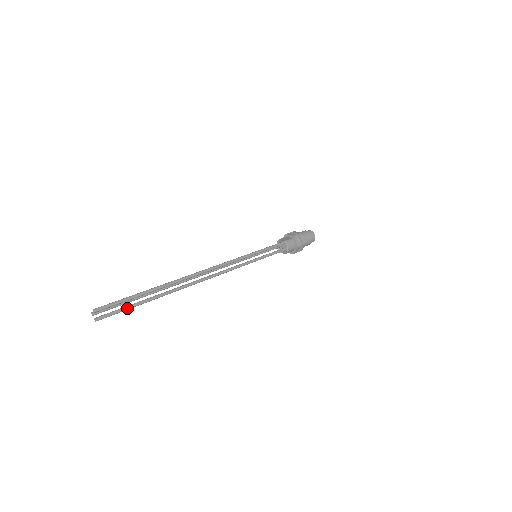
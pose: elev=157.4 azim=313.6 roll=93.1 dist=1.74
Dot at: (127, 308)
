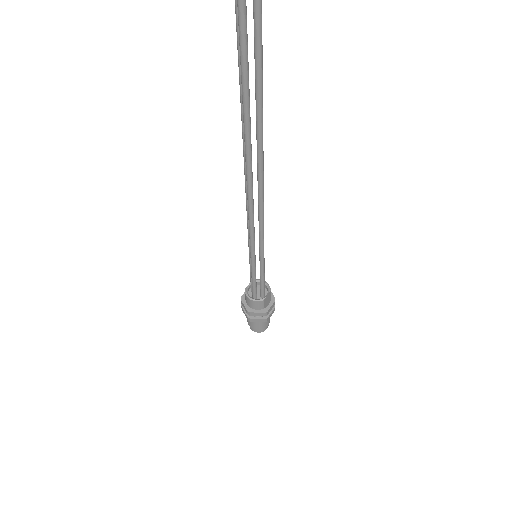
Dot at: out of frame
